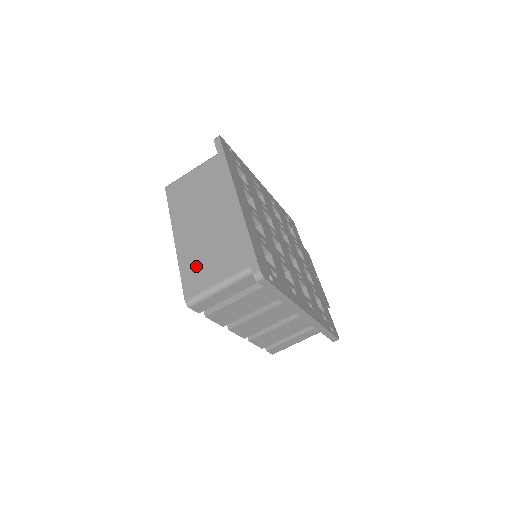
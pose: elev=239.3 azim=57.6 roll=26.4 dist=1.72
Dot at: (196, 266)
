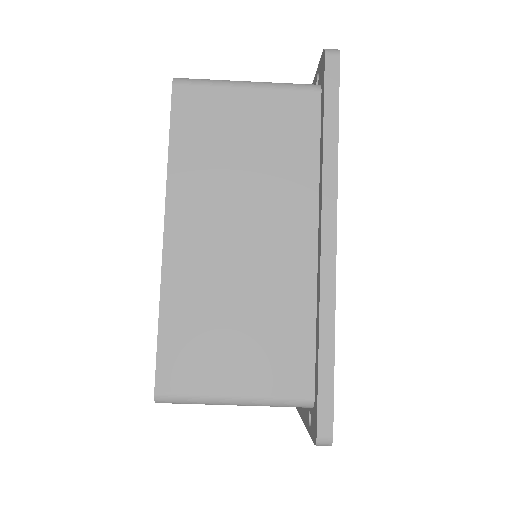
Dot at: (199, 331)
